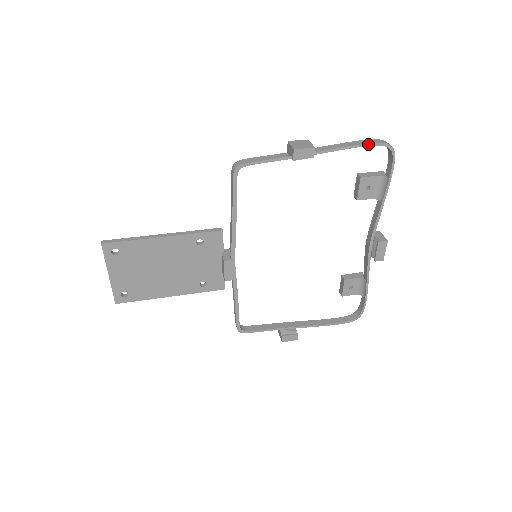
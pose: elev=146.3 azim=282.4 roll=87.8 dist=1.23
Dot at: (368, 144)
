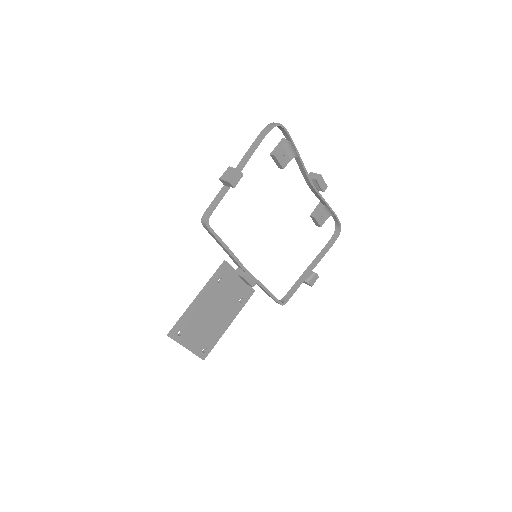
Dot at: (264, 136)
